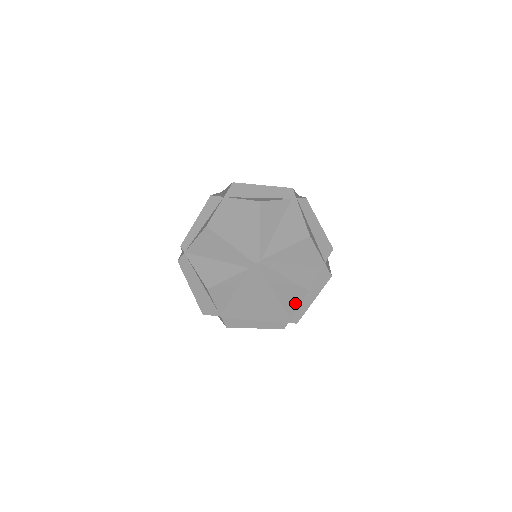
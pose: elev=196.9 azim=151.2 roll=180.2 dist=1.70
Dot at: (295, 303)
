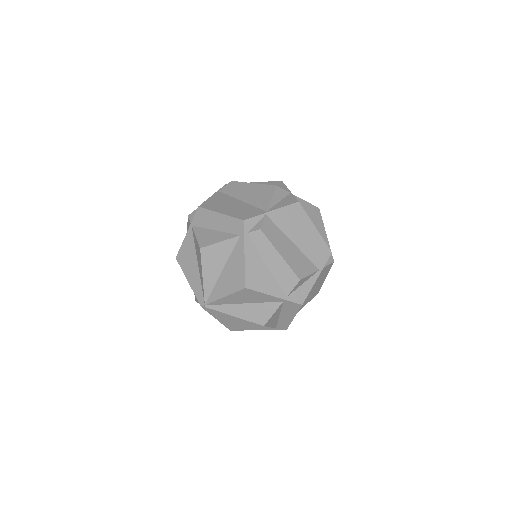
Dot at: occluded
